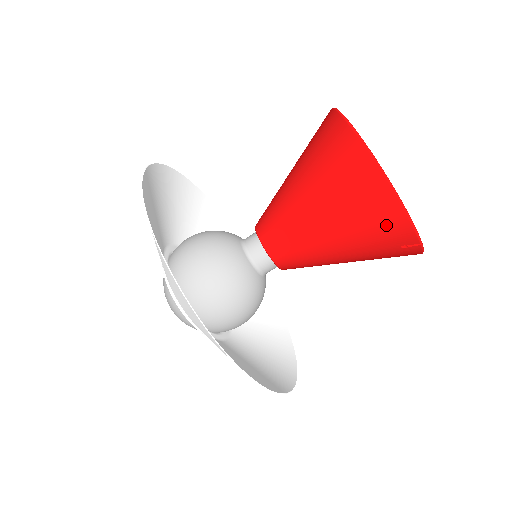
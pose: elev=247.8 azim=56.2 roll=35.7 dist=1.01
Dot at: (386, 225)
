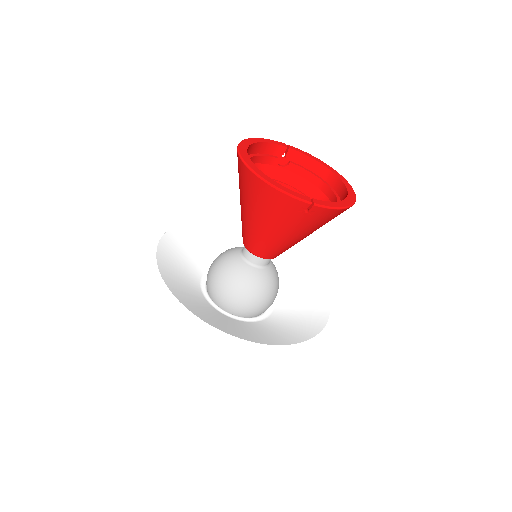
Dot at: (278, 203)
